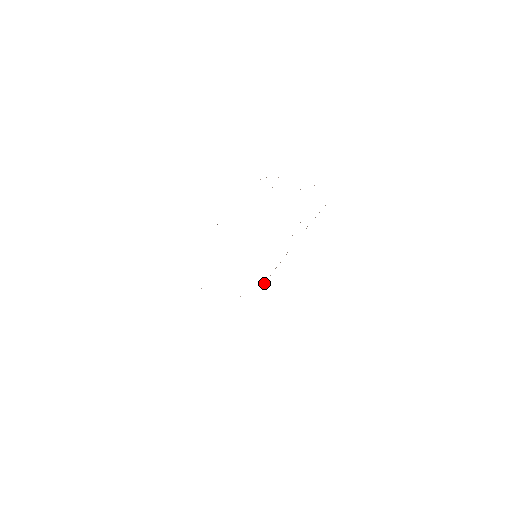
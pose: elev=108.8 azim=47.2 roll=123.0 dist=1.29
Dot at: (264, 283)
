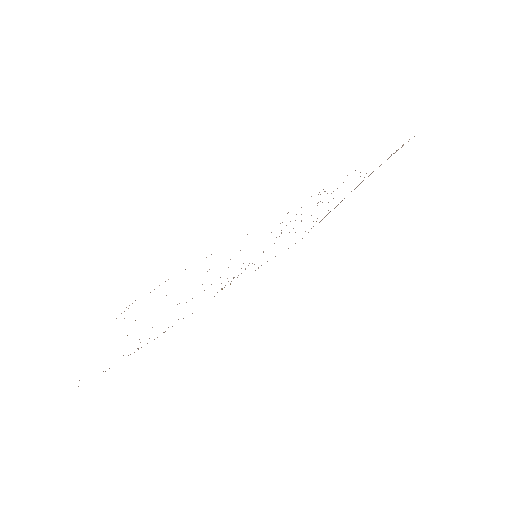
Dot at: occluded
